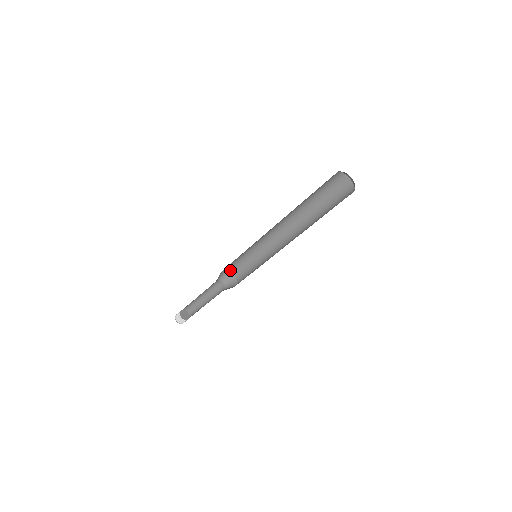
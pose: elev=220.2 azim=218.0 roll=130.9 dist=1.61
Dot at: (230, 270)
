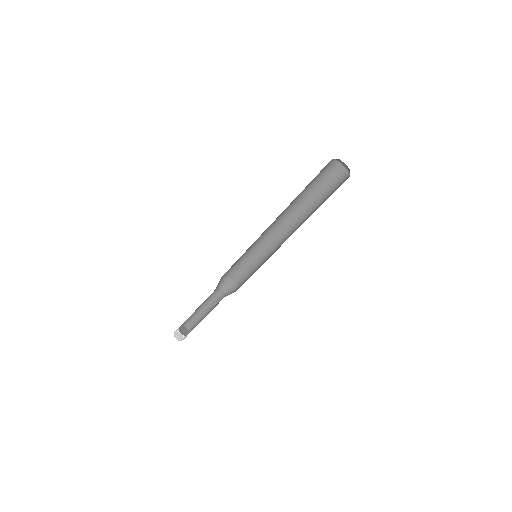
Dot at: (223, 275)
